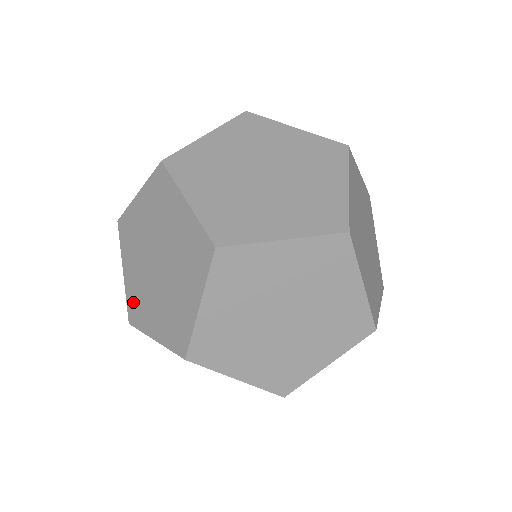
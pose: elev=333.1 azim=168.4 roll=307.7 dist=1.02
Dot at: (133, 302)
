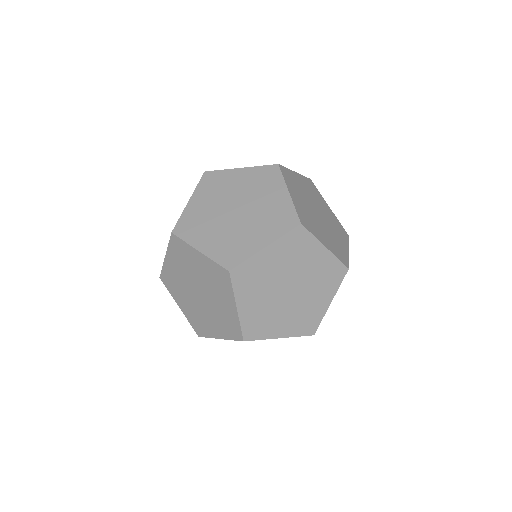
Dot at: occluded
